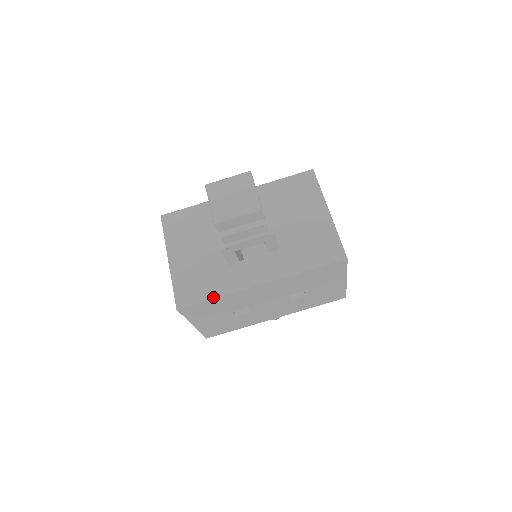
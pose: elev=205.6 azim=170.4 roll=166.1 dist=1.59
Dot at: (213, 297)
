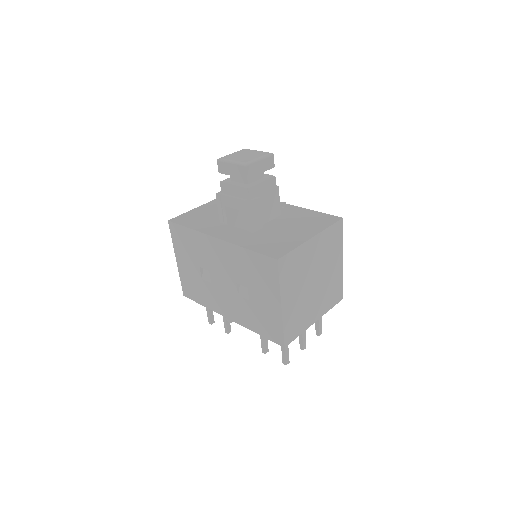
Dot at: (189, 227)
